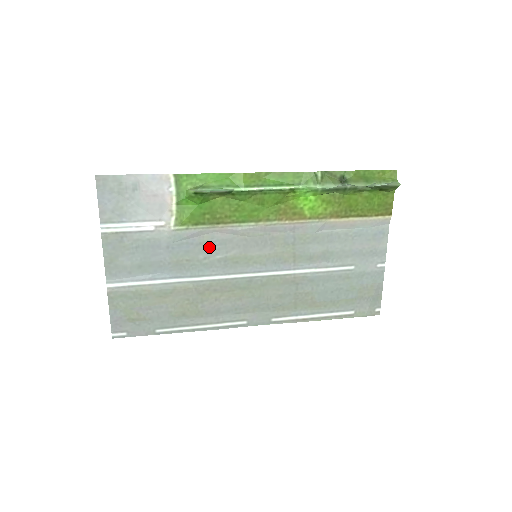
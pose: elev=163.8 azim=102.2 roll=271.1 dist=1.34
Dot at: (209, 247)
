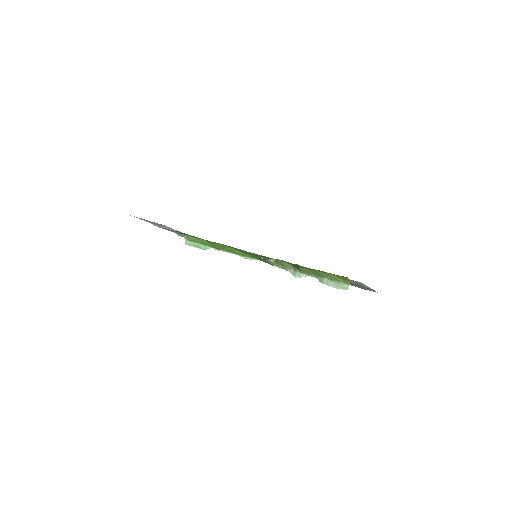
Dot at: occluded
